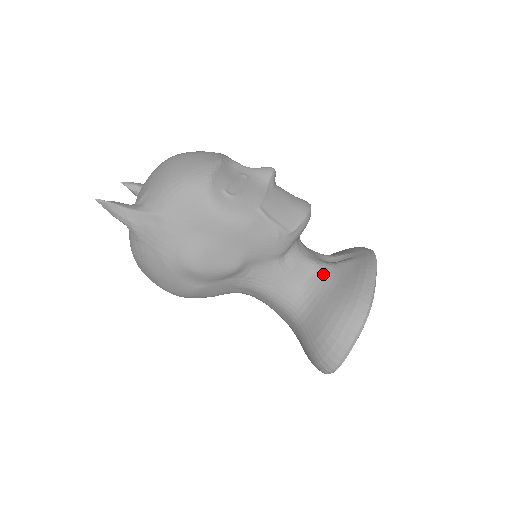
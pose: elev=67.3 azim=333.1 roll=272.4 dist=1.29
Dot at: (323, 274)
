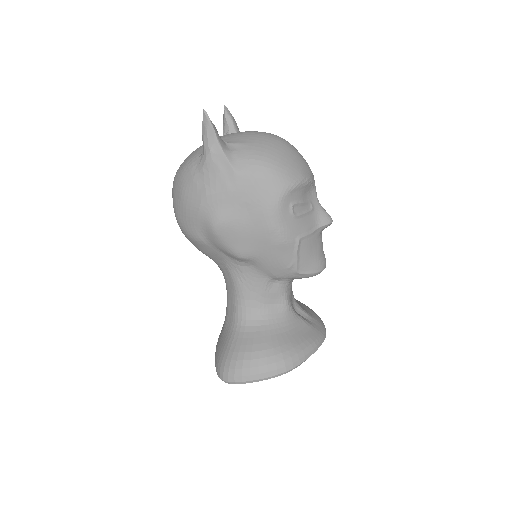
Dot at: (285, 315)
